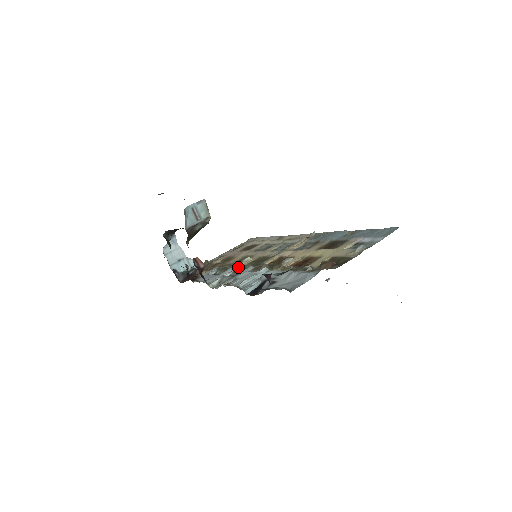
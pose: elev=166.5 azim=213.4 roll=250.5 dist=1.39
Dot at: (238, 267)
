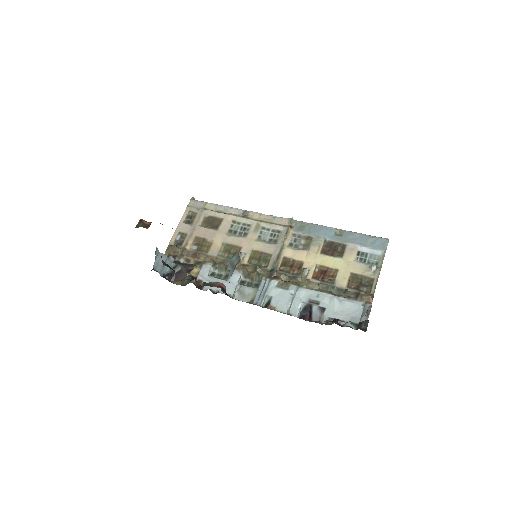
Dot at: (246, 272)
